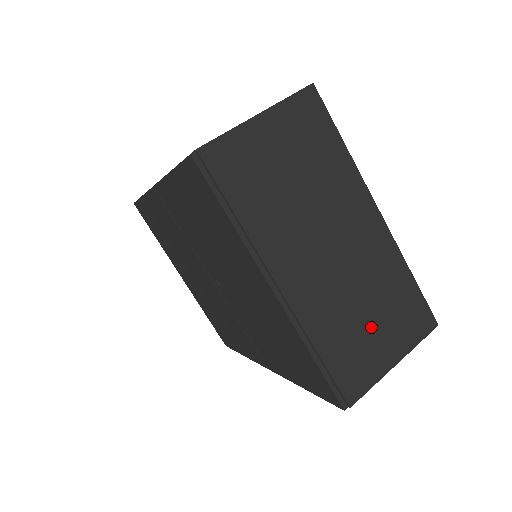
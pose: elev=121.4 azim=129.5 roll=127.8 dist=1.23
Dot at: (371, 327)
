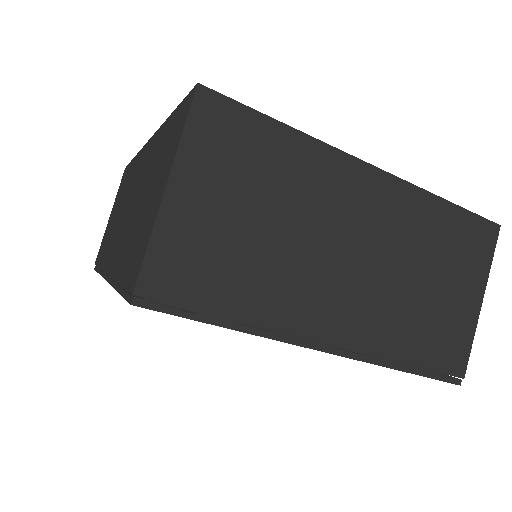
Dot at: (439, 291)
